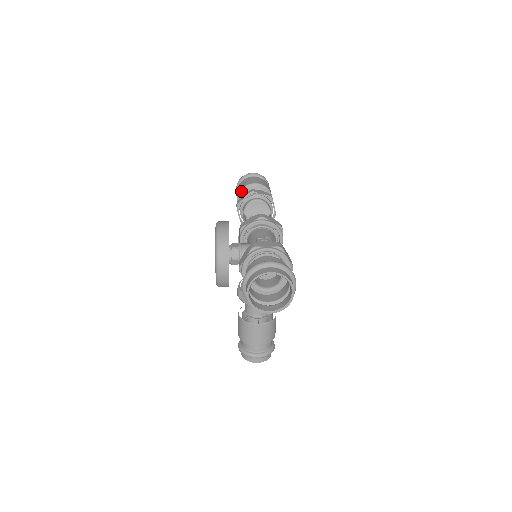
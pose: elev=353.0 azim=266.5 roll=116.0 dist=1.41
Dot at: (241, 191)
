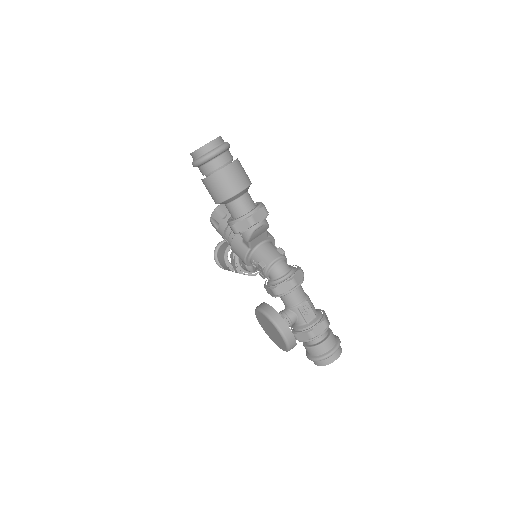
Dot at: (225, 202)
